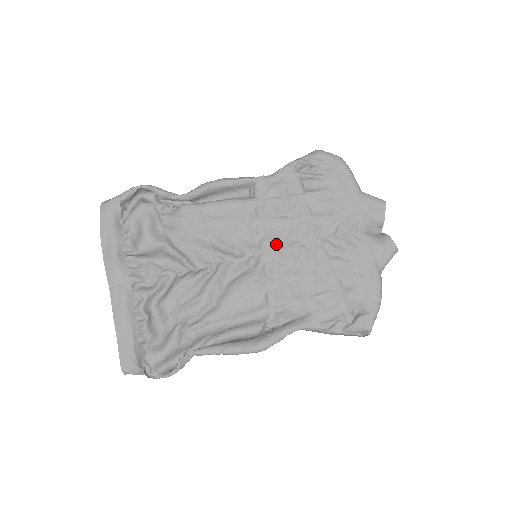
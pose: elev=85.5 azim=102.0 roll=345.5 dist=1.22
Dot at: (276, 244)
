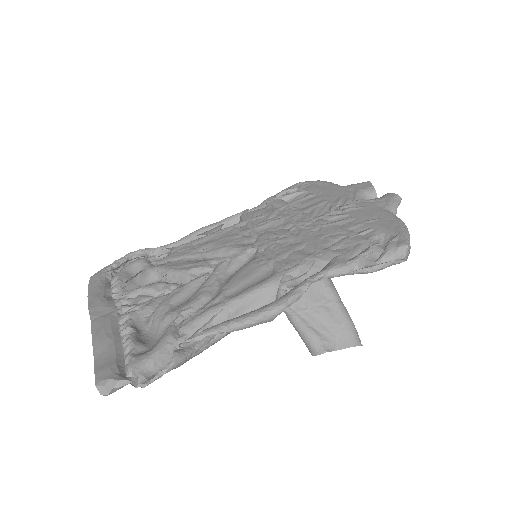
Dot at: (272, 234)
